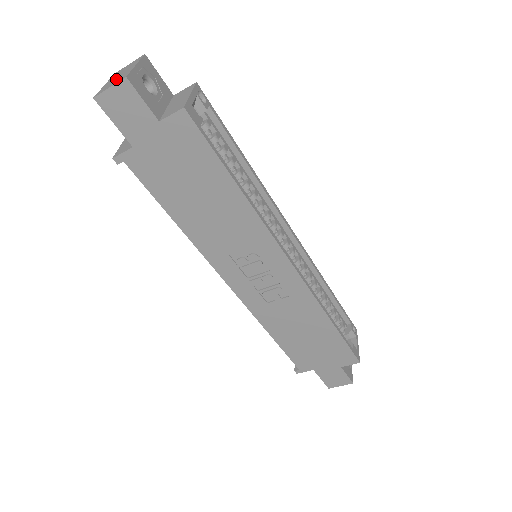
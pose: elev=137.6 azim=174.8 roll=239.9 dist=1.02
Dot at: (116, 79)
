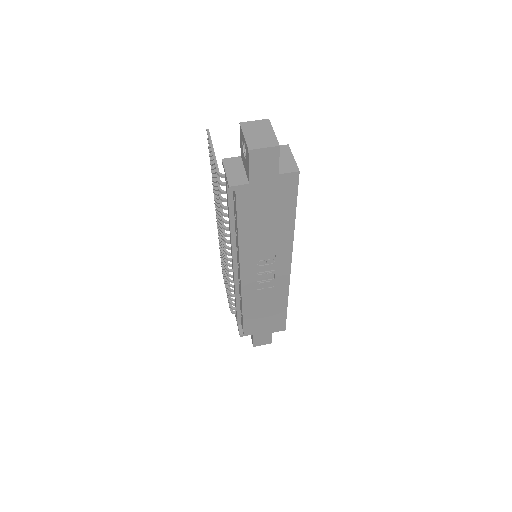
Dot at: (262, 139)
